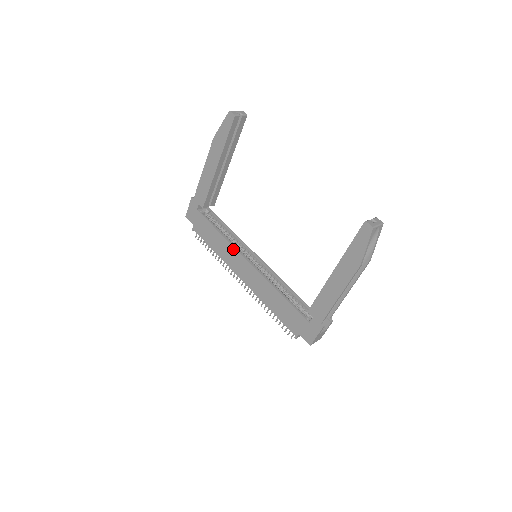
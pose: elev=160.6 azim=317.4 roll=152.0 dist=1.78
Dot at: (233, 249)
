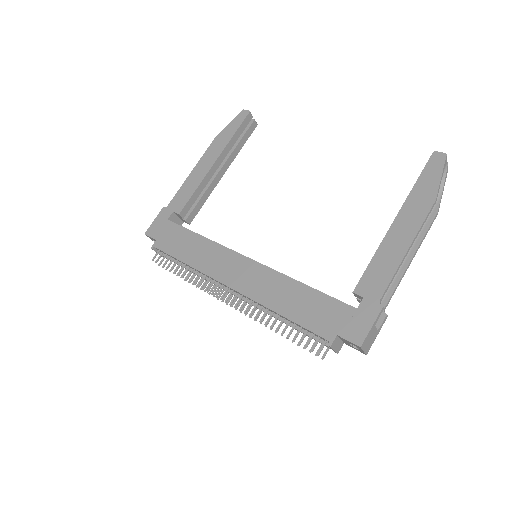
Dot at: (222, 249)
